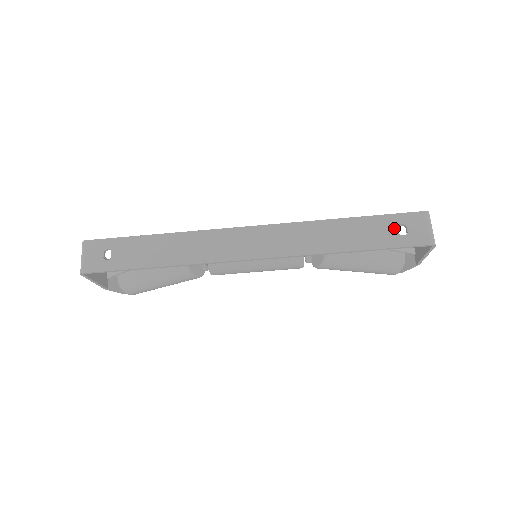
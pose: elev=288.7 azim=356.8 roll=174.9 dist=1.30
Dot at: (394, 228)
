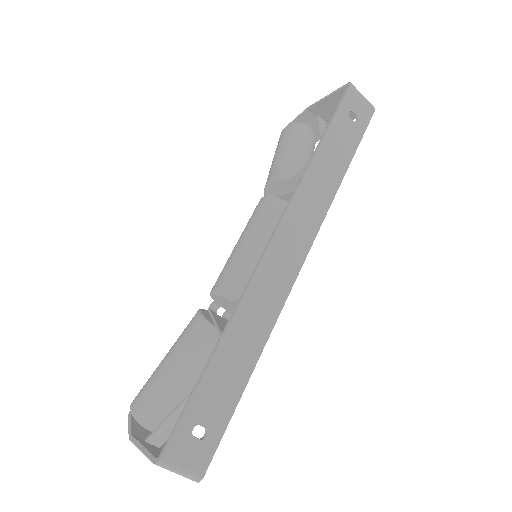
Dot at: (349, 121)
